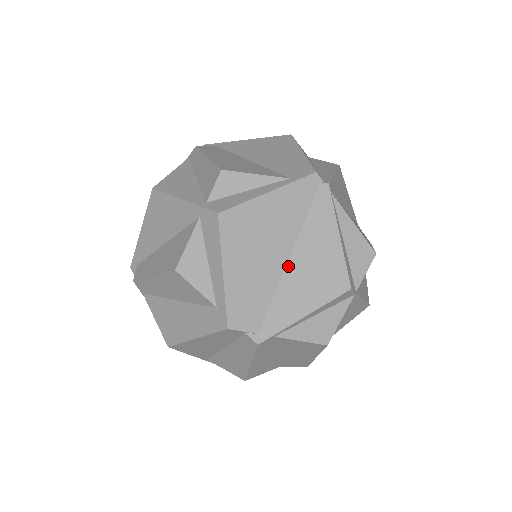
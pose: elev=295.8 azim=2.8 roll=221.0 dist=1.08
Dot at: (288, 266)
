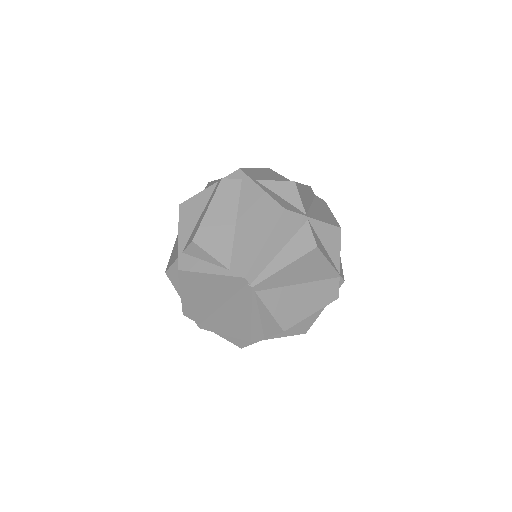
Dot at: (220, 309)
